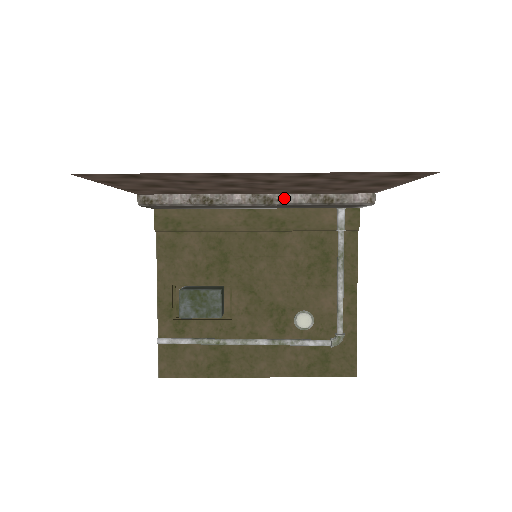
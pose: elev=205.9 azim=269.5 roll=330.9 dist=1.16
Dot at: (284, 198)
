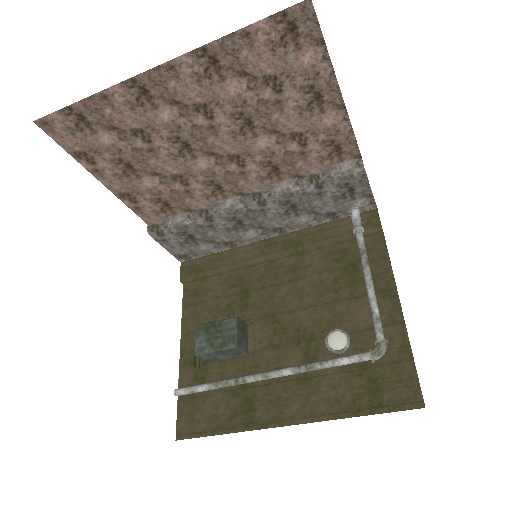
Dot at: (271, 189)
